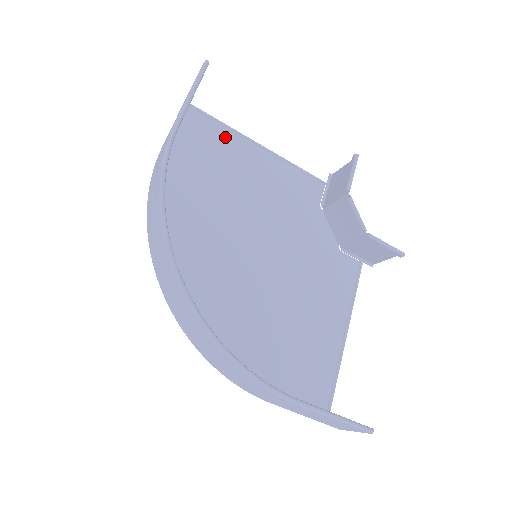
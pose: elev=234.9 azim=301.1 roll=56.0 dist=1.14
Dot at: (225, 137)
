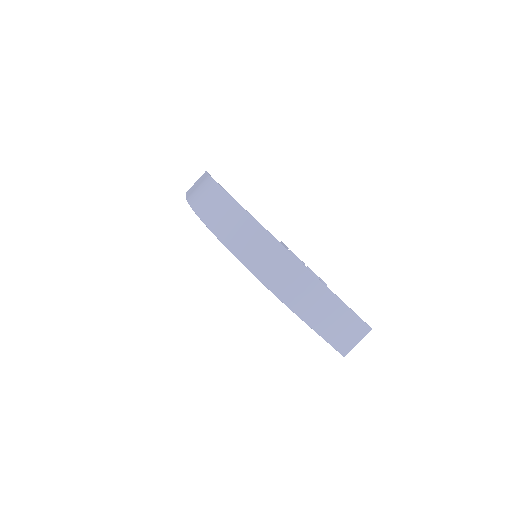
Dot at: occluded
